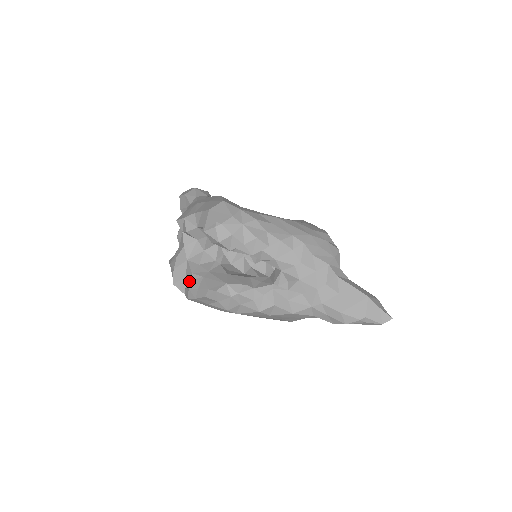
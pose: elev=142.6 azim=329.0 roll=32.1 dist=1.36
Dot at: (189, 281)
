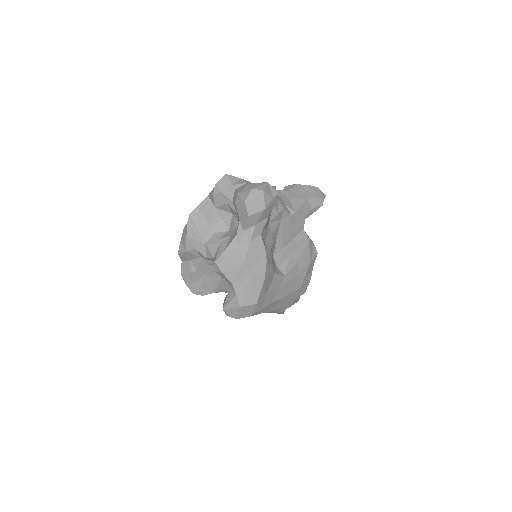
Dot at: (191, 273)
